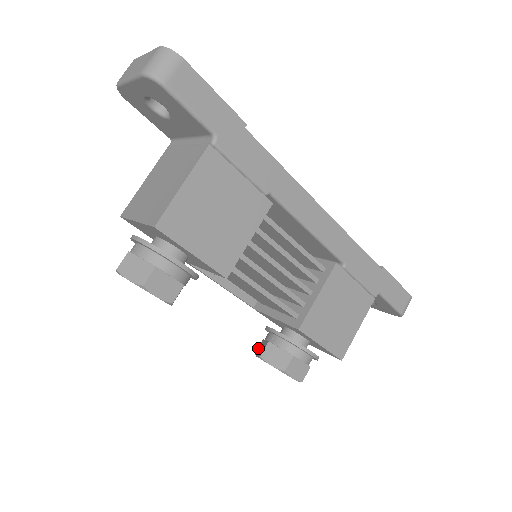
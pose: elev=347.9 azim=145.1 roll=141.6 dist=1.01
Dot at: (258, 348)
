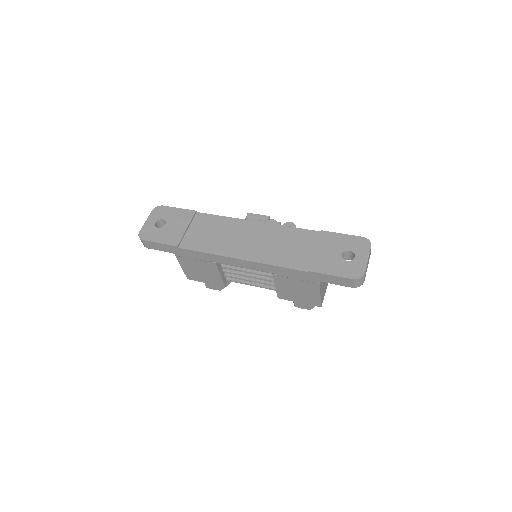
Dot at: occluded
